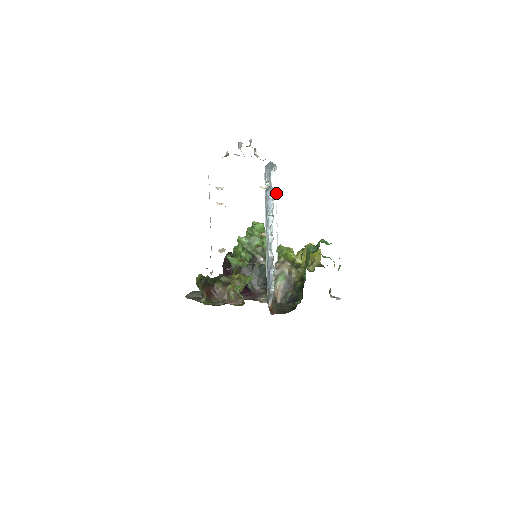
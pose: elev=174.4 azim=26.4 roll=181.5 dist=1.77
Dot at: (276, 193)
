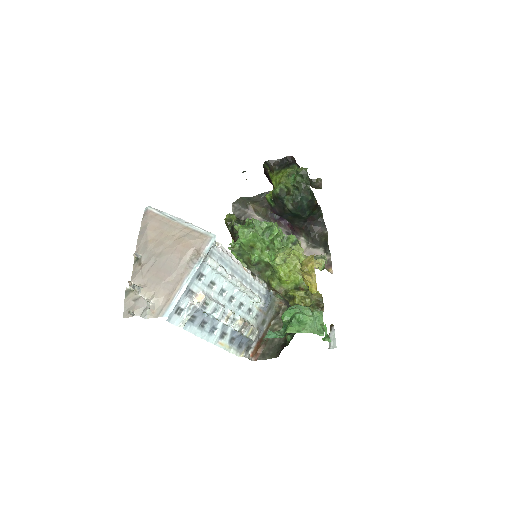
Dot at: (223, 274)
